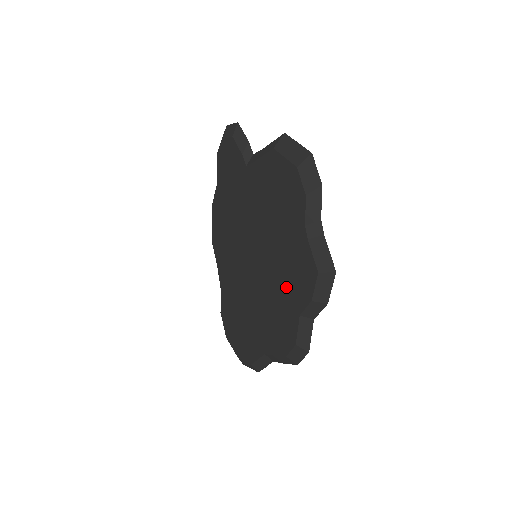
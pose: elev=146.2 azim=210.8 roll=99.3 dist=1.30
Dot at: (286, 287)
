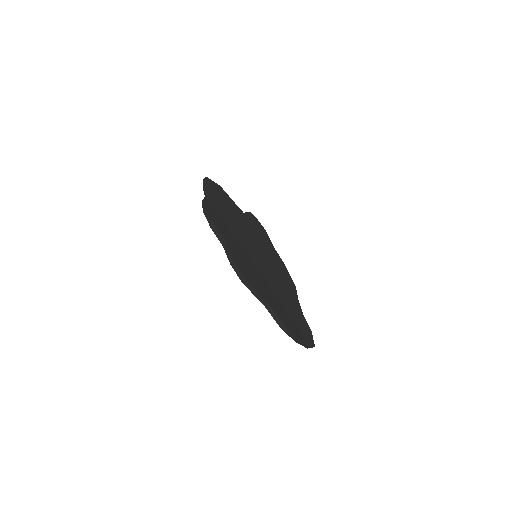
Dot at: occluded
